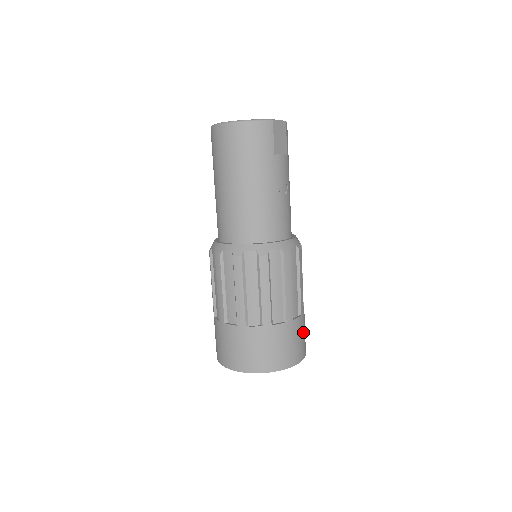
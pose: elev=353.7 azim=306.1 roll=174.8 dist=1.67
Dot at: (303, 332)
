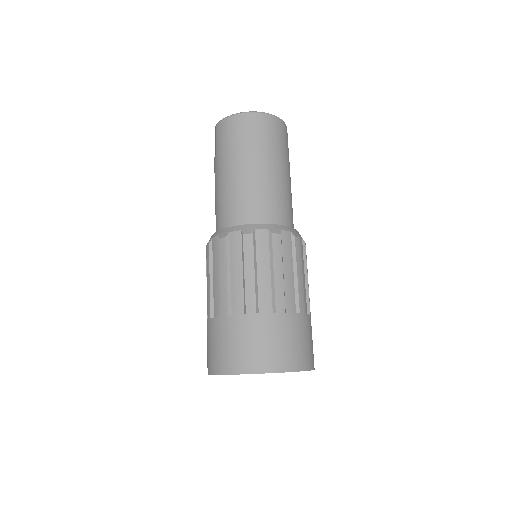
Dot at: occluded
